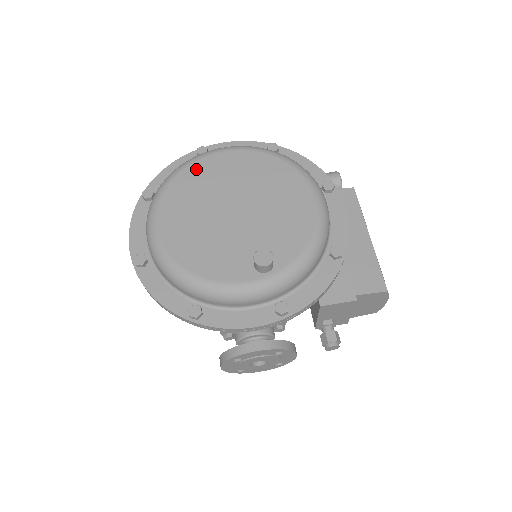
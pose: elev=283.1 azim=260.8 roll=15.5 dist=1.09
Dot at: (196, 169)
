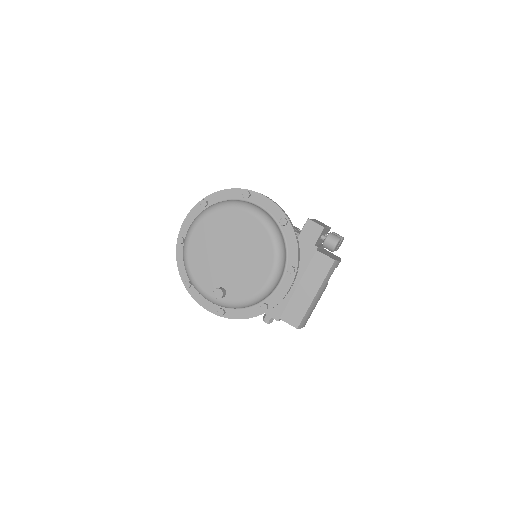
Dot at: (228, 214)
